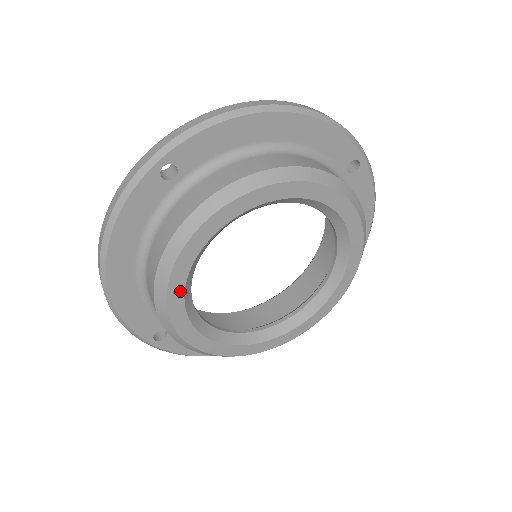
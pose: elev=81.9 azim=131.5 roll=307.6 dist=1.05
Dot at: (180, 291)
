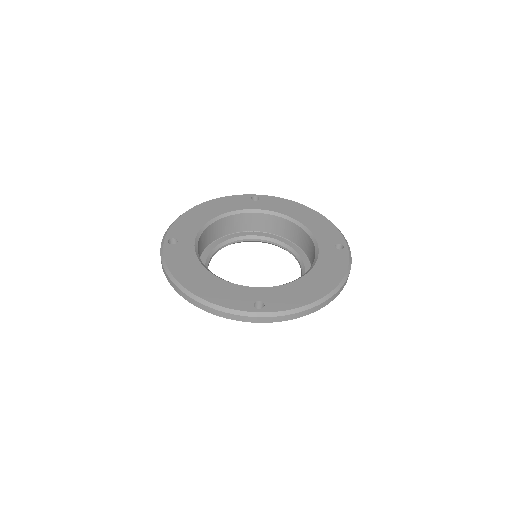
Dot at: occluded
